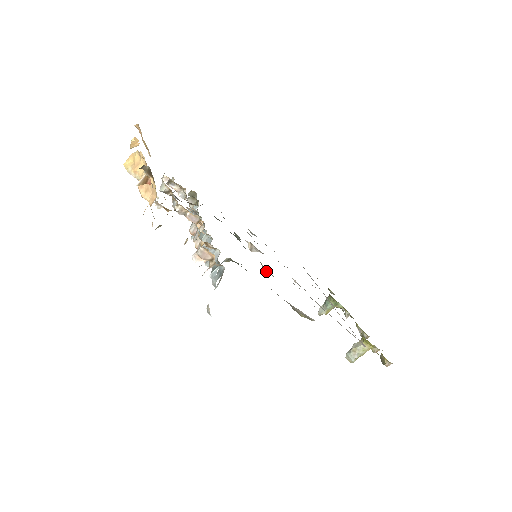
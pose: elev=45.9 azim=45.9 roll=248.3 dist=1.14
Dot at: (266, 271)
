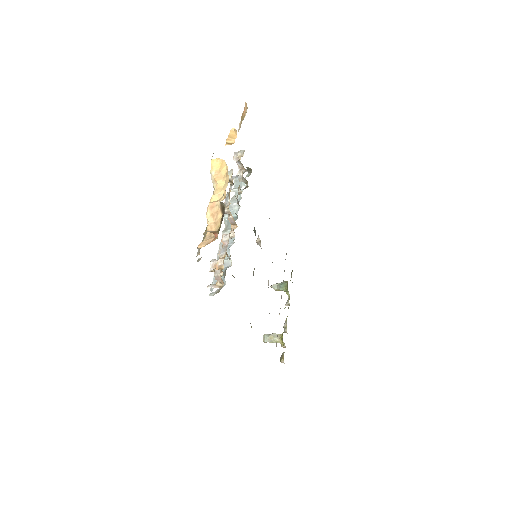
Dot at: occluded
